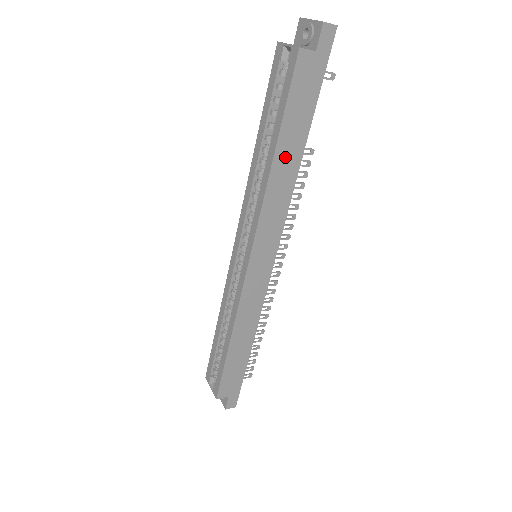
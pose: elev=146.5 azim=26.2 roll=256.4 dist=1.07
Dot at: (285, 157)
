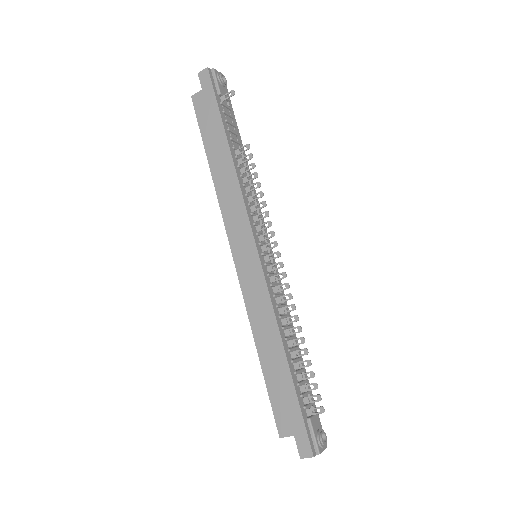
Dot at: (218, 161)
